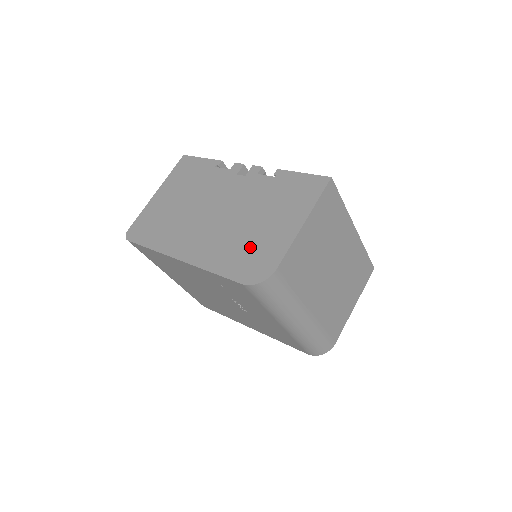
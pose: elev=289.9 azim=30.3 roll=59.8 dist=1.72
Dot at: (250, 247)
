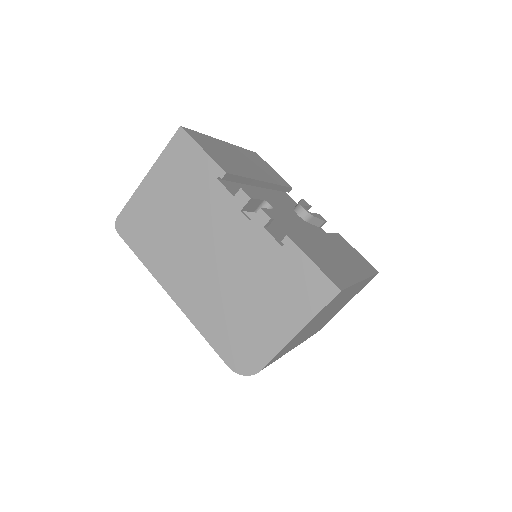
Dot at: (241, 329)
